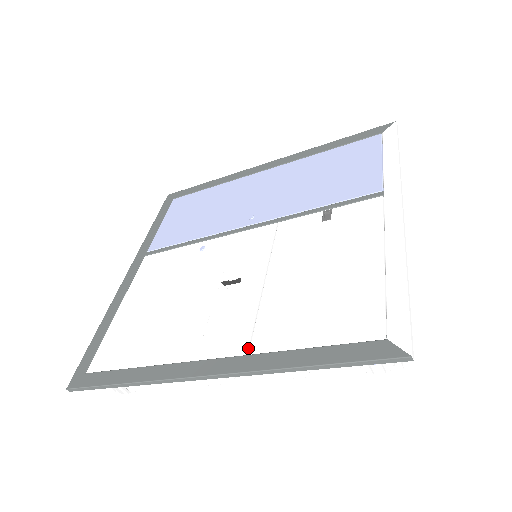
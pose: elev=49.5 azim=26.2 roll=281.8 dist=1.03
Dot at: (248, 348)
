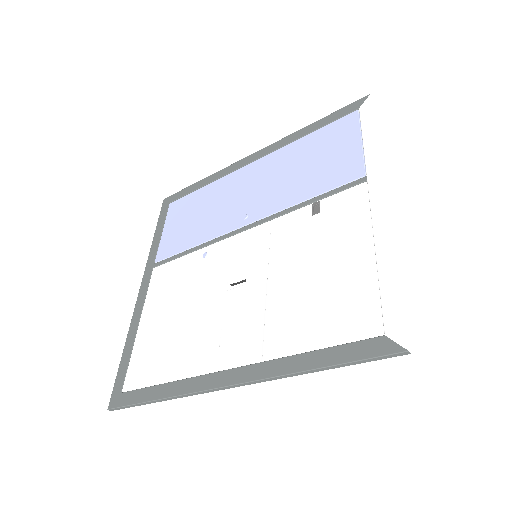
Dot at: (261, 355)
